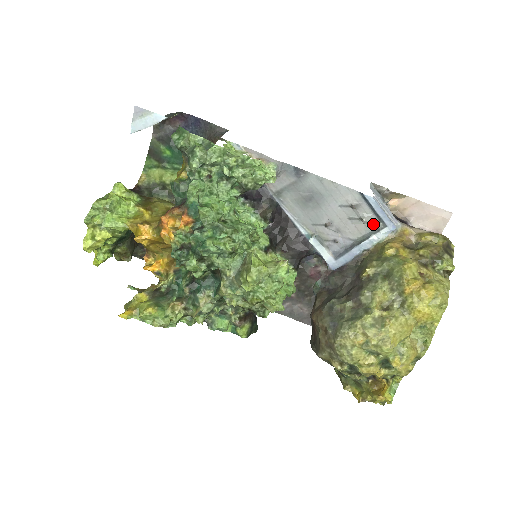
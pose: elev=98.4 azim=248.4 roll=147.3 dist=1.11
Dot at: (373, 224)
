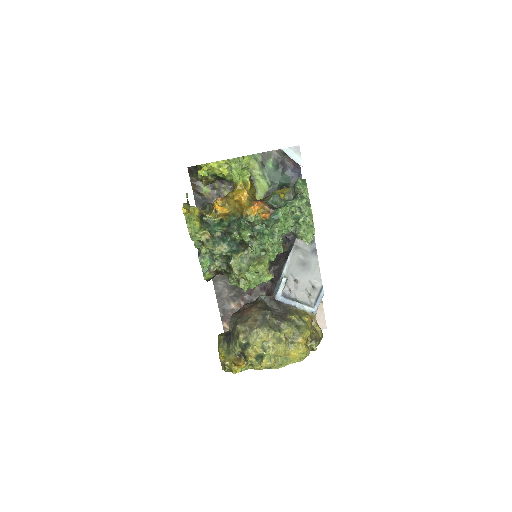
Dot at: (311, 301)
